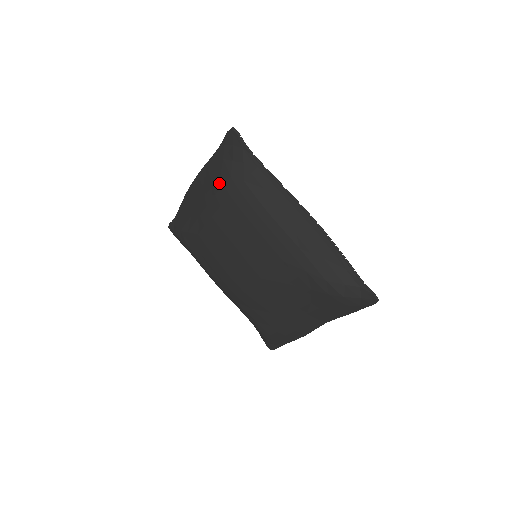
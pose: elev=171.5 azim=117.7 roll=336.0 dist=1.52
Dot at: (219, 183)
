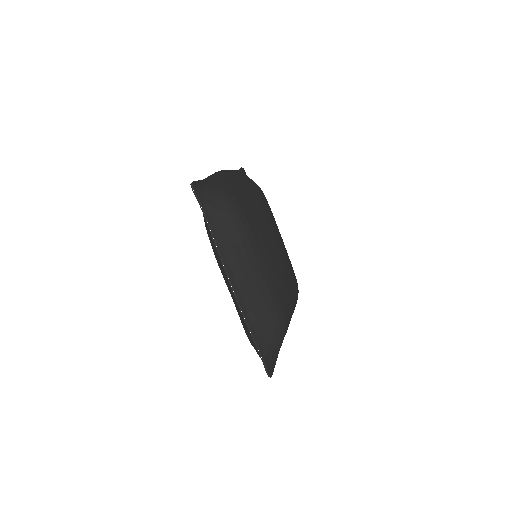
Dot at: occluded
